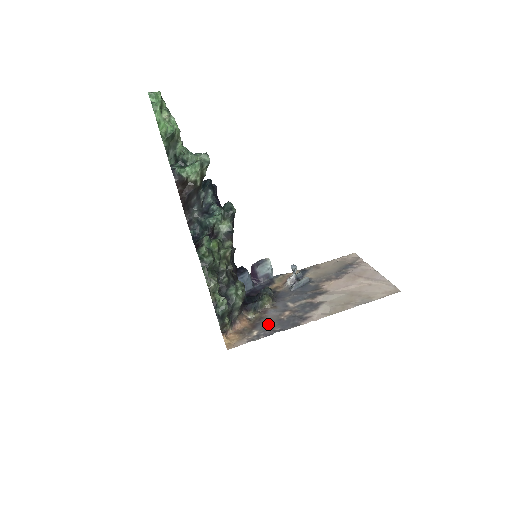
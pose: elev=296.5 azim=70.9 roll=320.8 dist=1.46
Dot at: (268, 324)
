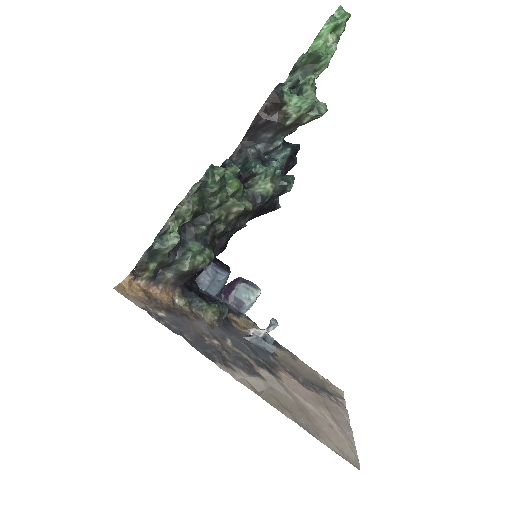
Dot at: (185, 324)
